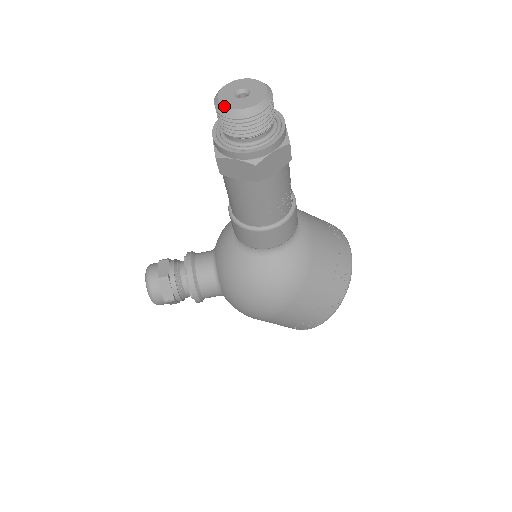
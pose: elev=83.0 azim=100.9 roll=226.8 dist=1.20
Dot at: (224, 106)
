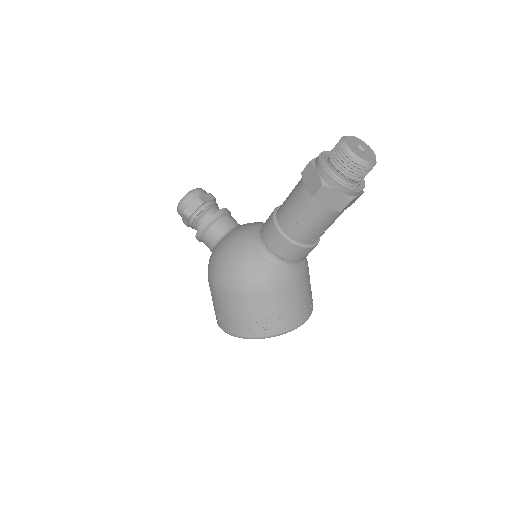
Dot at: (346, 140)
